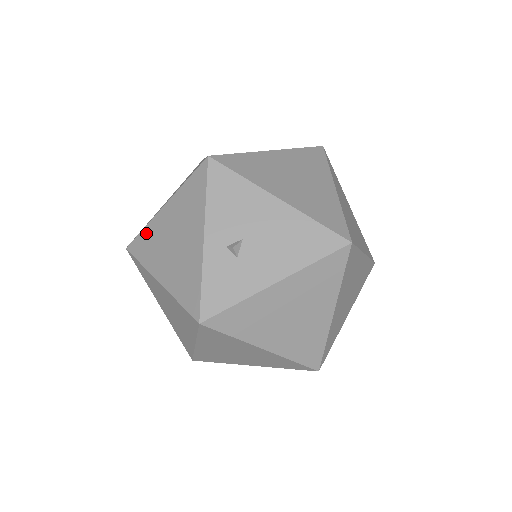
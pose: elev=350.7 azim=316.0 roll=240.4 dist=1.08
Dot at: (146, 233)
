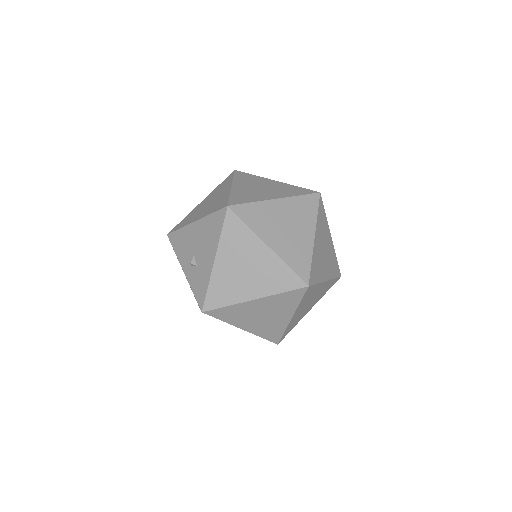
Dot at: occluded
